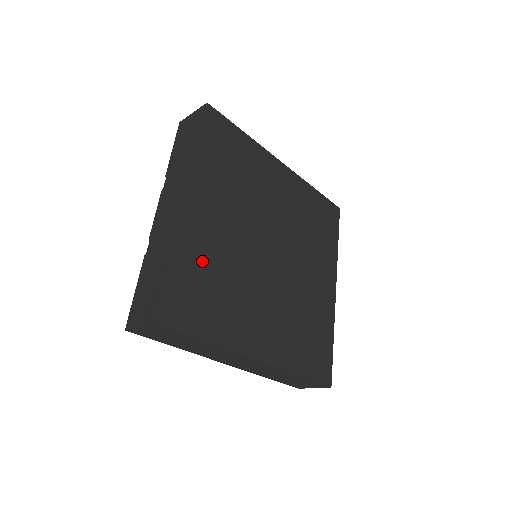
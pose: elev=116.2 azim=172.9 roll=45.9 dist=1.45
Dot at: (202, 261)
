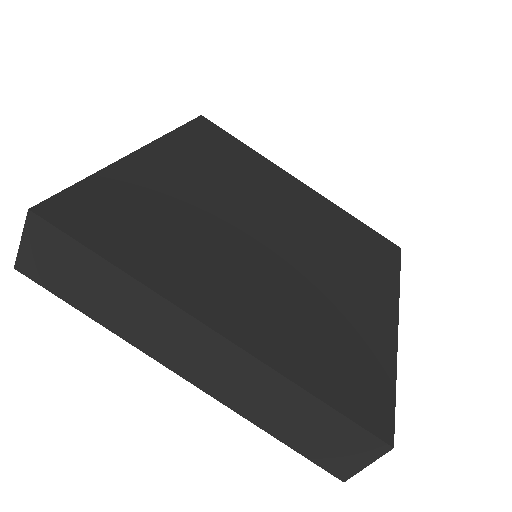
Dot at: (143, 196)
